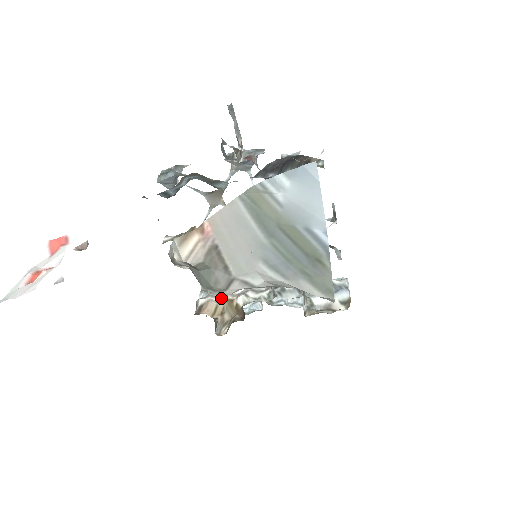
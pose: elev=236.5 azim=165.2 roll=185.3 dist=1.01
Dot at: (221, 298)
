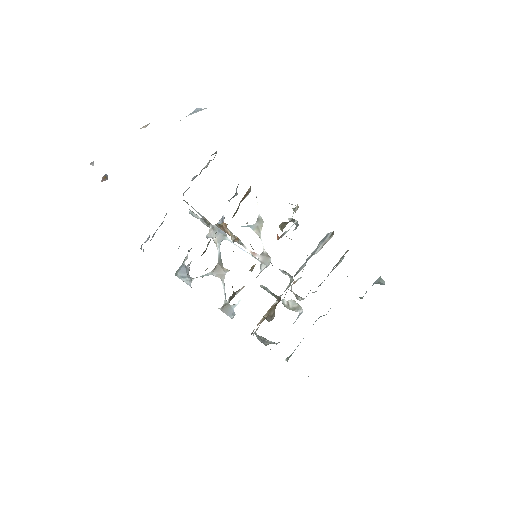
Dot at: occluded
